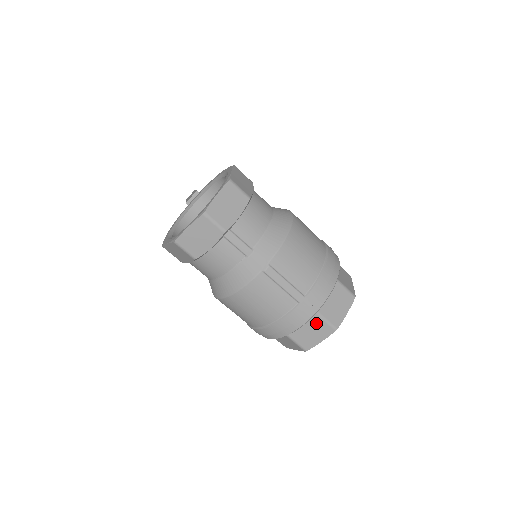
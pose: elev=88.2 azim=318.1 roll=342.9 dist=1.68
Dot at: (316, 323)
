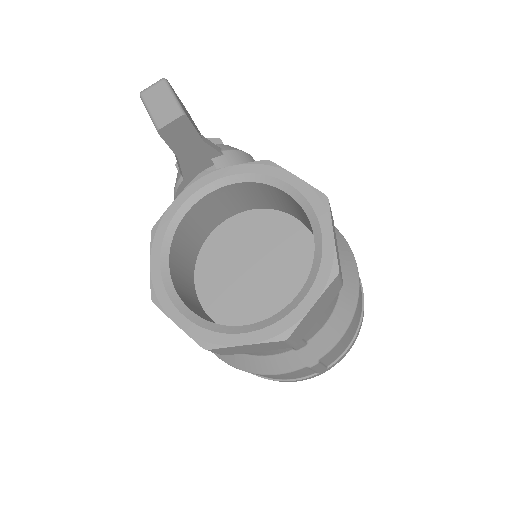
Dot at: occluded
